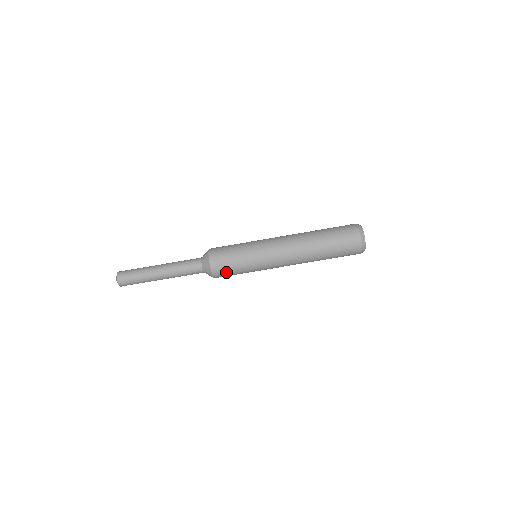
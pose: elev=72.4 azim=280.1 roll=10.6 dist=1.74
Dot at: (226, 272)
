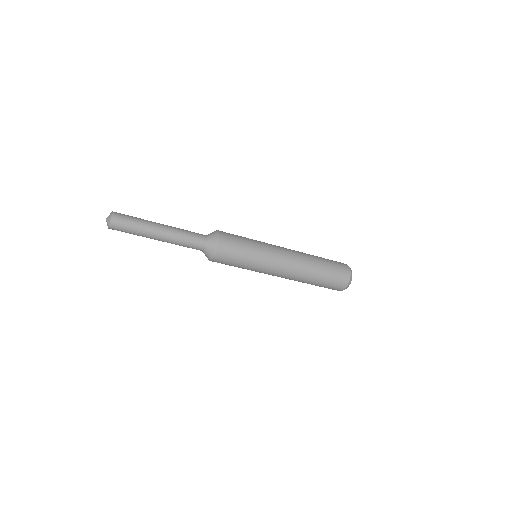
Dot at: occluded
